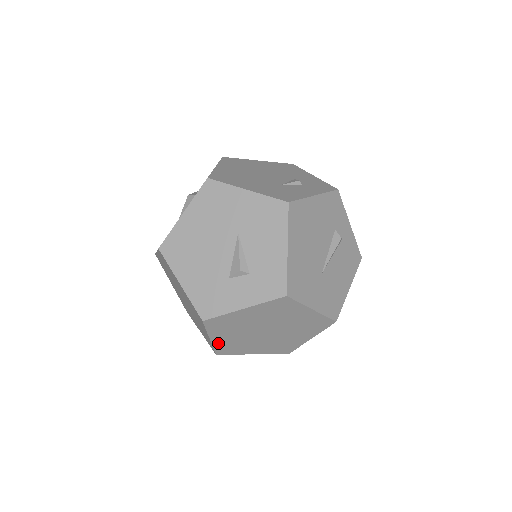
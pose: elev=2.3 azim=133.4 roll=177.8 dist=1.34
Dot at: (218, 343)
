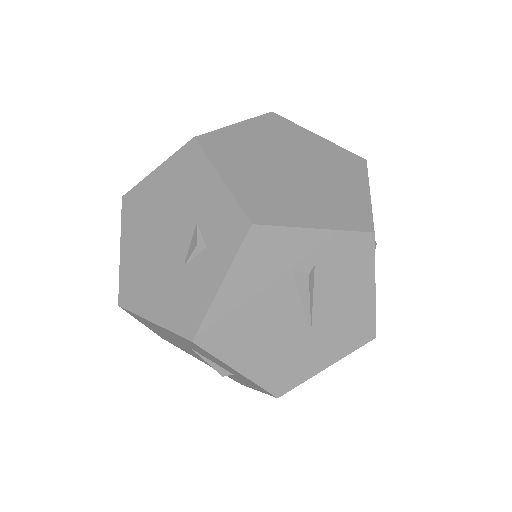
Dot at: occluded
